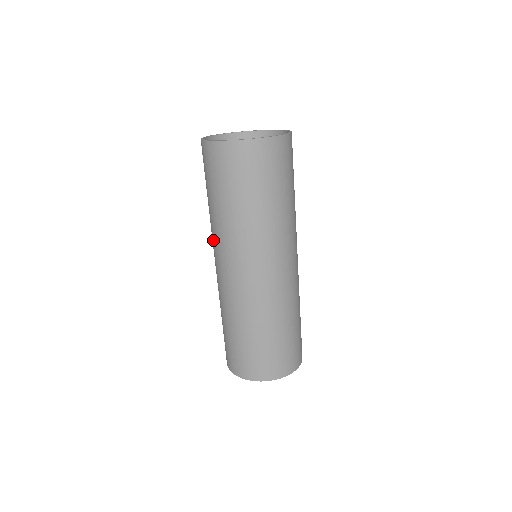
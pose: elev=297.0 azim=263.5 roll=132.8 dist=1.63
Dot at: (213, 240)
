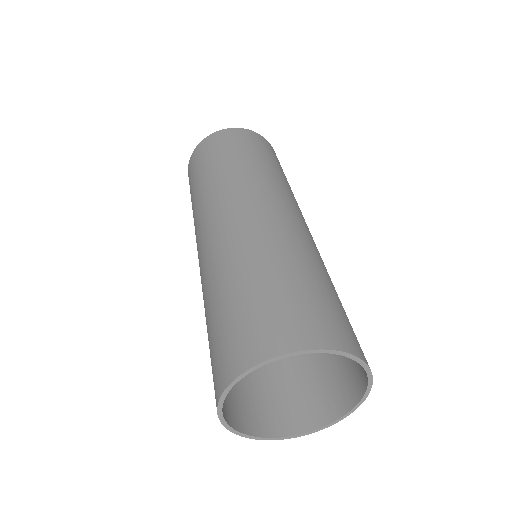
Dot at: (196, 225)
